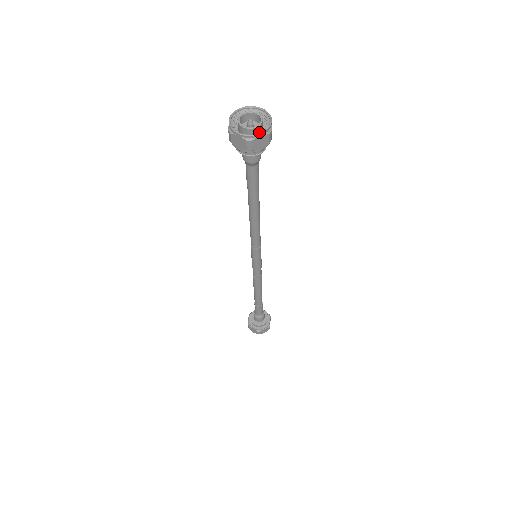
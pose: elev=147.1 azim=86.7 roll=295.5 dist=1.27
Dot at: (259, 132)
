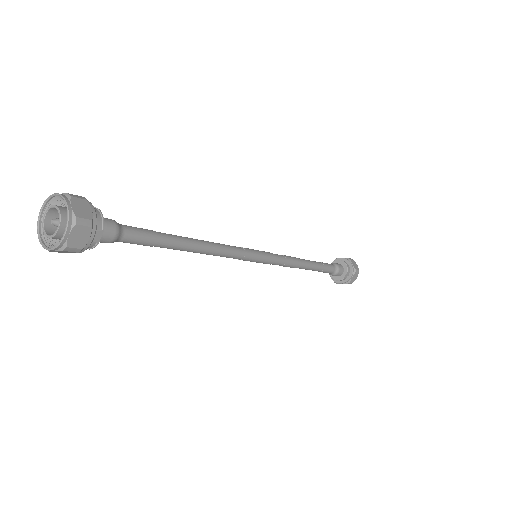
Dot at: occluded
